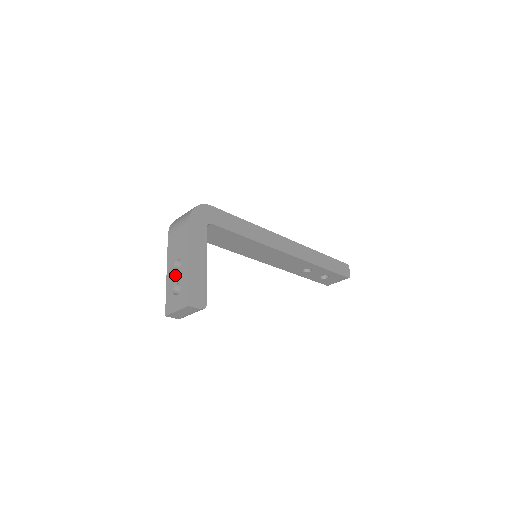
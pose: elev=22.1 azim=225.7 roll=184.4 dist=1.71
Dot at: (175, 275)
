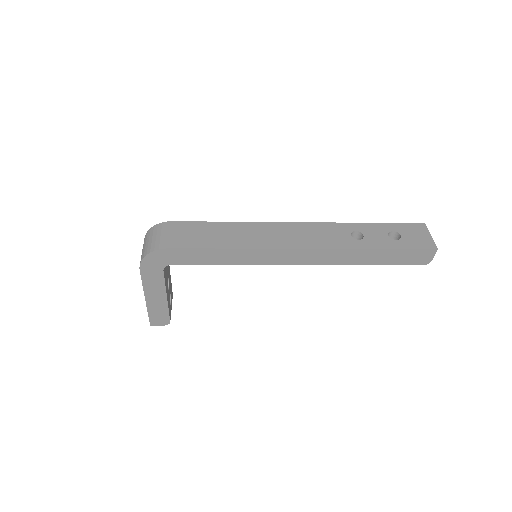
Dot at: occluded
